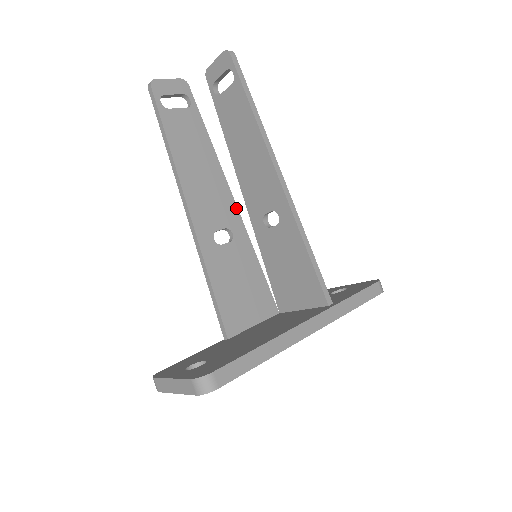
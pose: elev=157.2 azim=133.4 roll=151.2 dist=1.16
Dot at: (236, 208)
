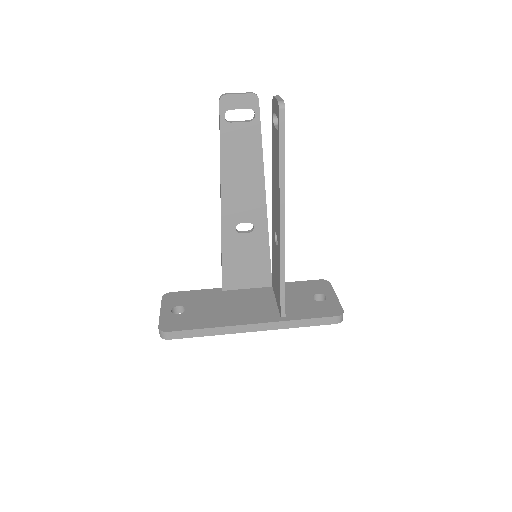
Dot at: (265, 209)
